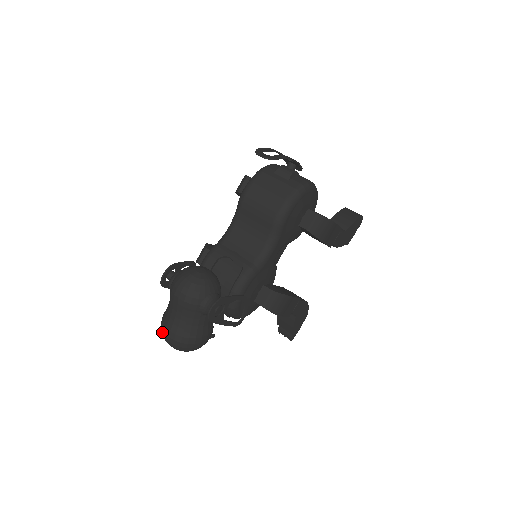
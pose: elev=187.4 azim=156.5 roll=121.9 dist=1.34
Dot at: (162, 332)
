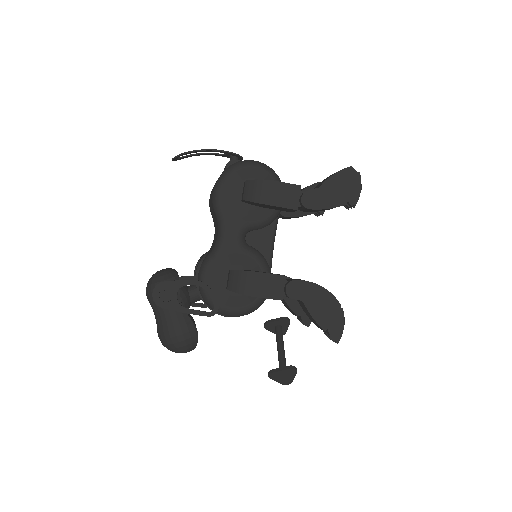
Dot at: occluded
